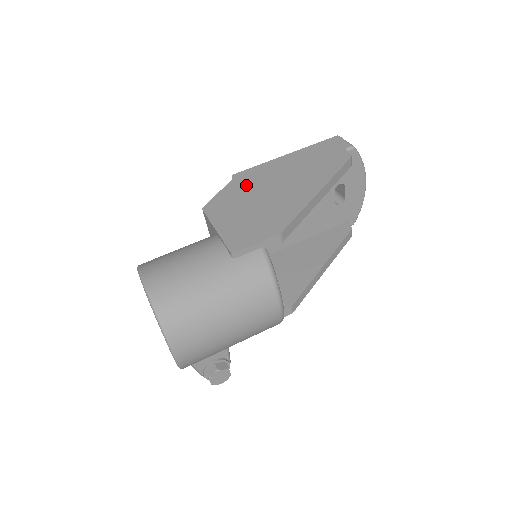
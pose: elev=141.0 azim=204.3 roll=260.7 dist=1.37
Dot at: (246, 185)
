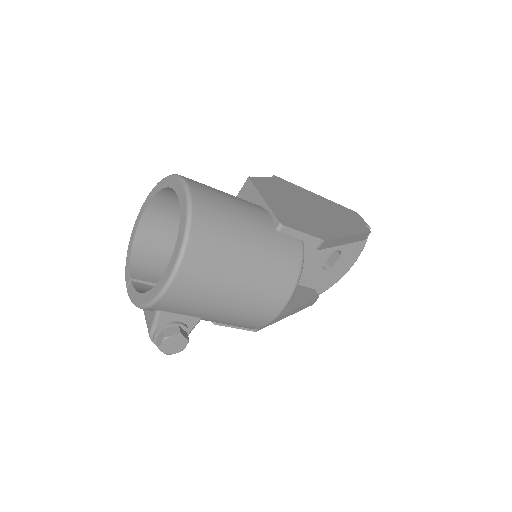
Dot at: (287, 189)
